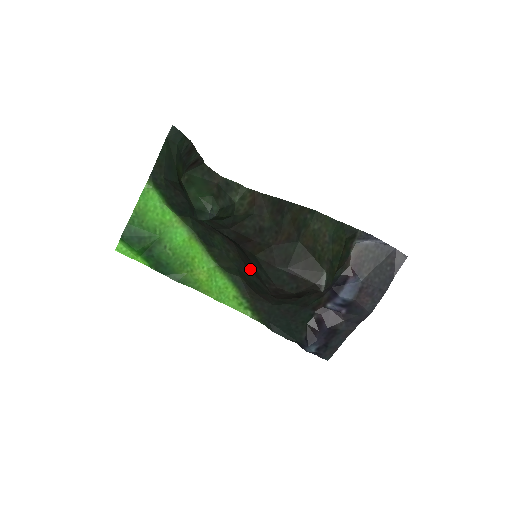
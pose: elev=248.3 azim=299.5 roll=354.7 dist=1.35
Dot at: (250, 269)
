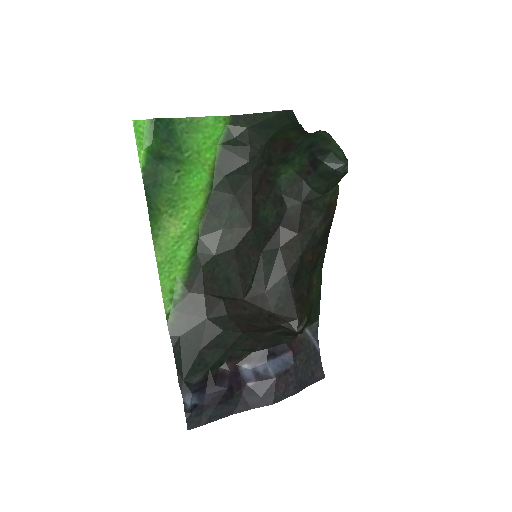
Dot at: (239, 262)
